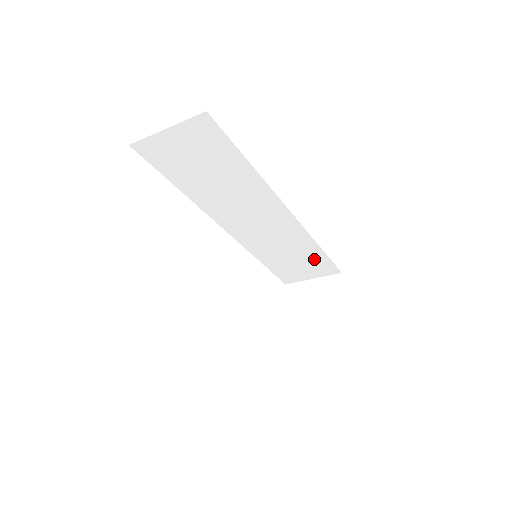
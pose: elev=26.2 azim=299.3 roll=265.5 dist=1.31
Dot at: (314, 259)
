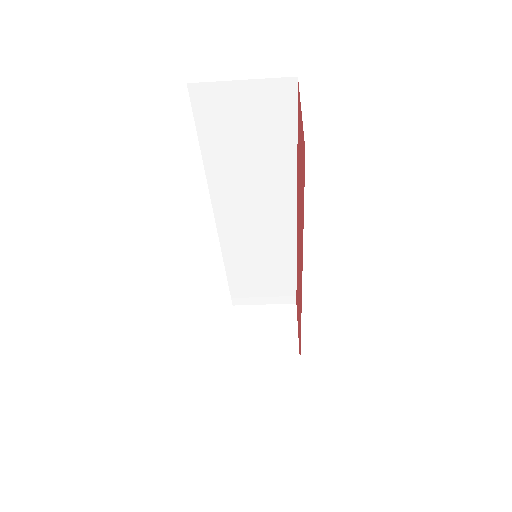
Dot at: (281, 281)
